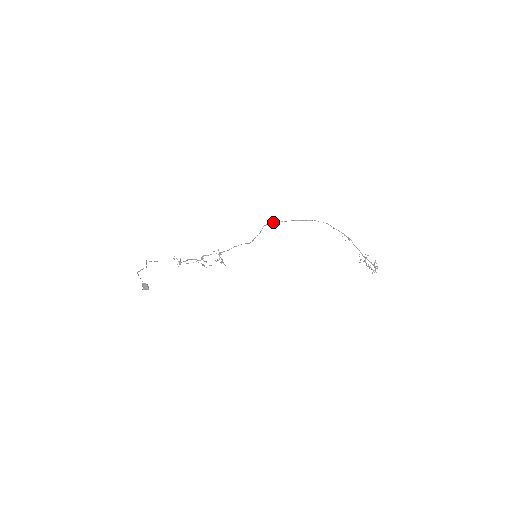
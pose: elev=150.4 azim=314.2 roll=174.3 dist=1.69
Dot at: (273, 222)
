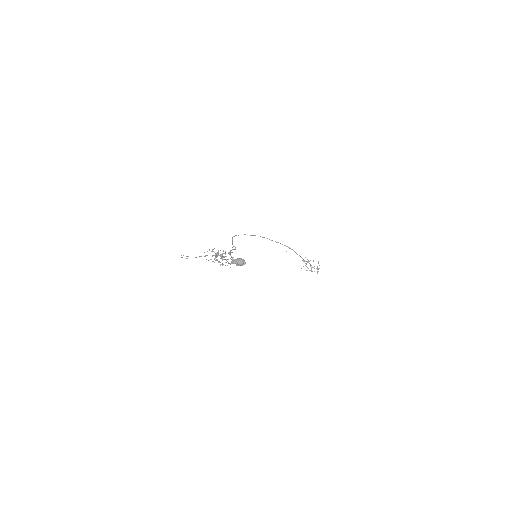
Dot at: occluded
